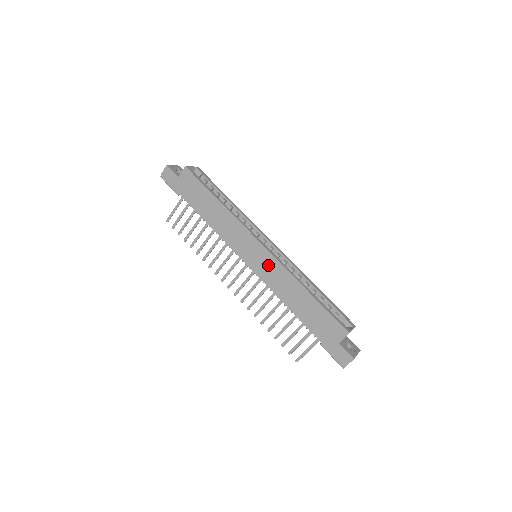
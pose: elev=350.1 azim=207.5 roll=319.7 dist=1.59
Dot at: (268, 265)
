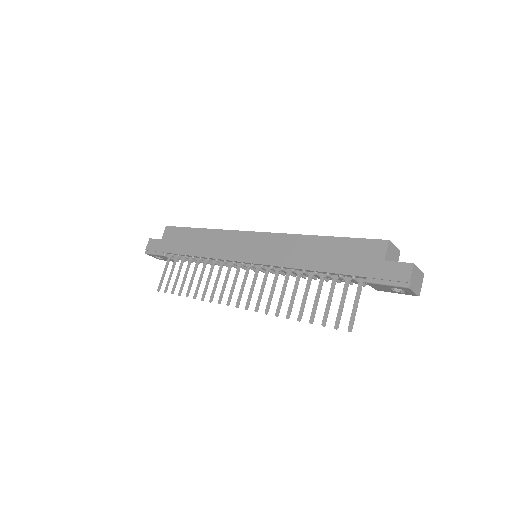
Dot at: (268, 245)
